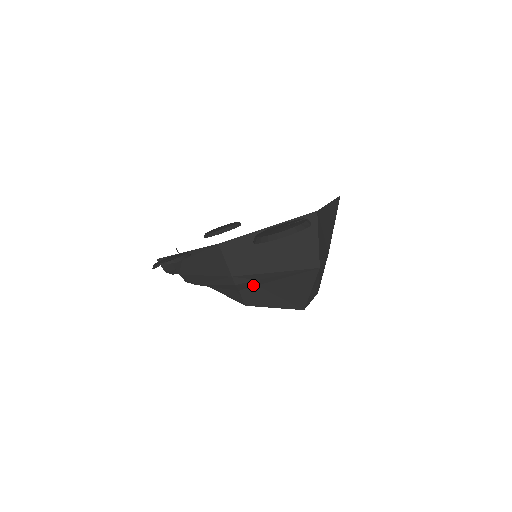
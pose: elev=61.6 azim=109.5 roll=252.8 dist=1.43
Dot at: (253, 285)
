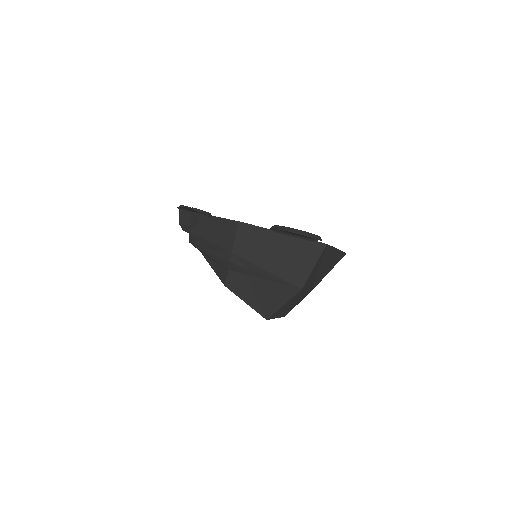
Dot at: (242, 272)
